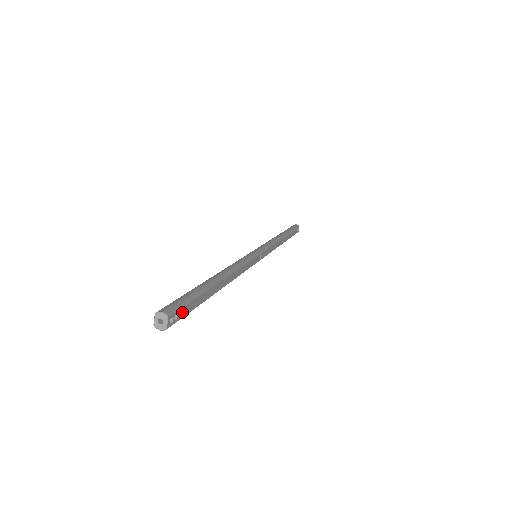
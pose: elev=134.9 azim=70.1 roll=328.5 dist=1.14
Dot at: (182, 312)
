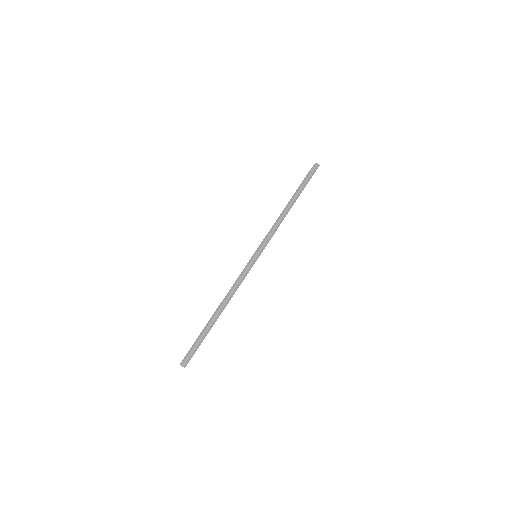
Dot at: occluded
